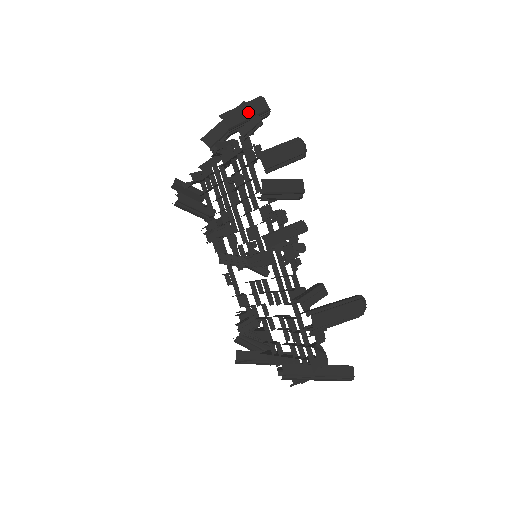
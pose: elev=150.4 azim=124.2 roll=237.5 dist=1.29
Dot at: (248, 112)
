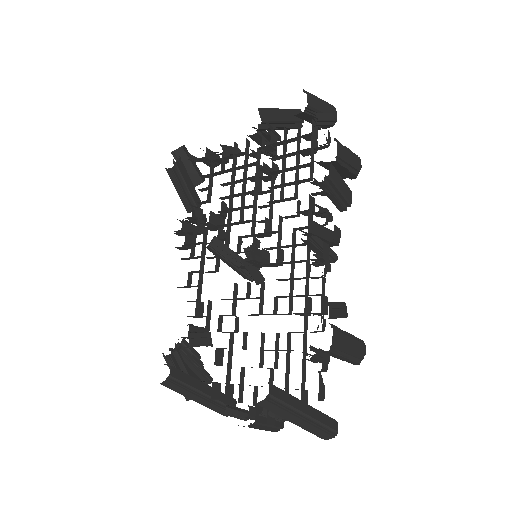
Dot at: (324, 107)
